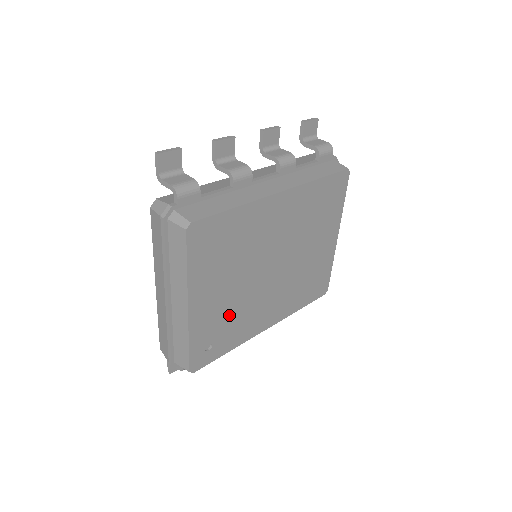
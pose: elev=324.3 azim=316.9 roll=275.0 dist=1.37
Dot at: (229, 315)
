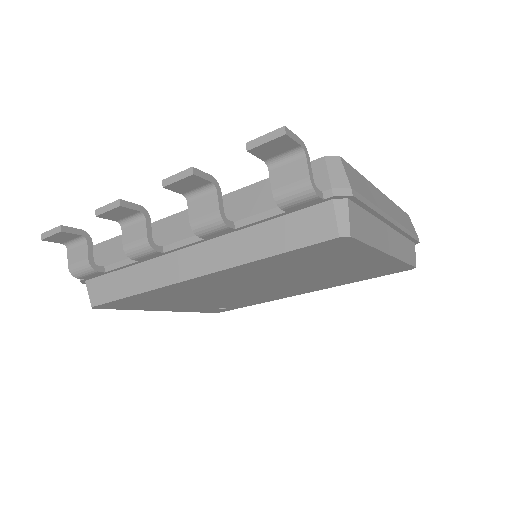
Dot at: (227, 302)
